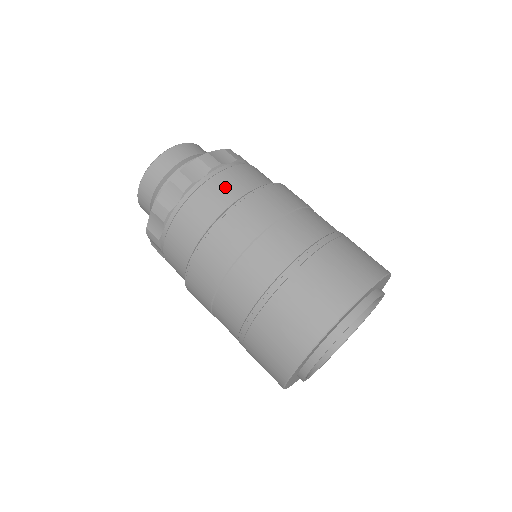
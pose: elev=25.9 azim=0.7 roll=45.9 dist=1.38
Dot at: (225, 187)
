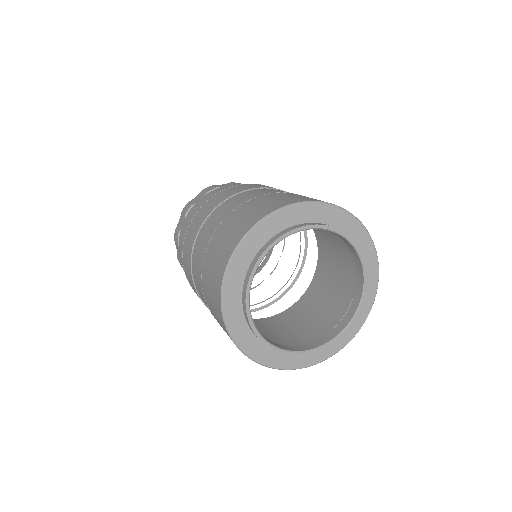
Dot at: (188, 222)
